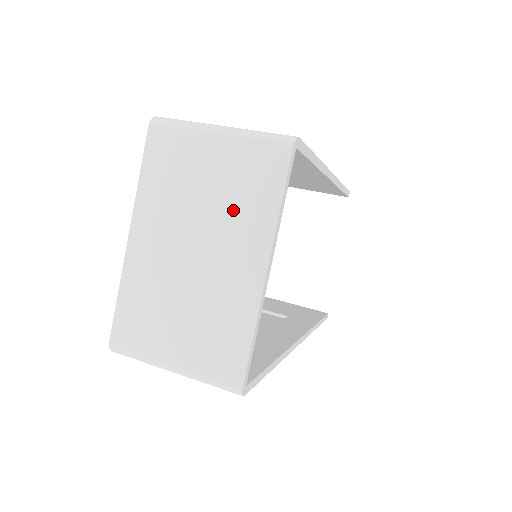
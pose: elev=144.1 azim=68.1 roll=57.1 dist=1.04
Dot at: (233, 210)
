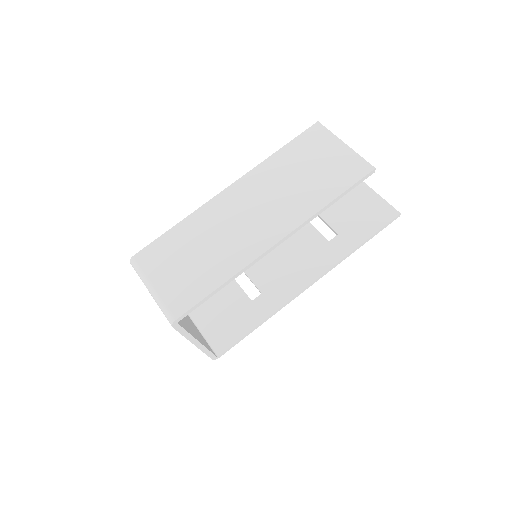
Dot at: occluded
